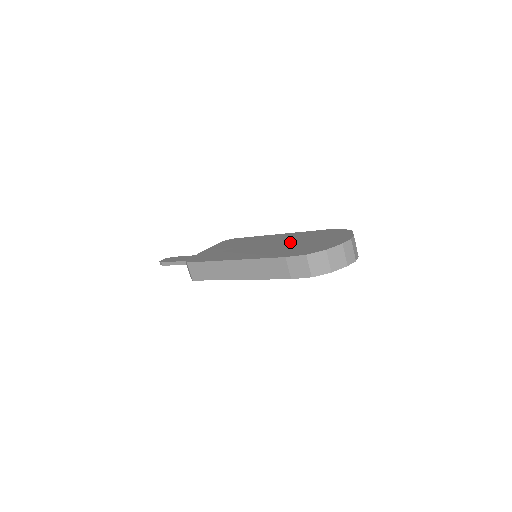
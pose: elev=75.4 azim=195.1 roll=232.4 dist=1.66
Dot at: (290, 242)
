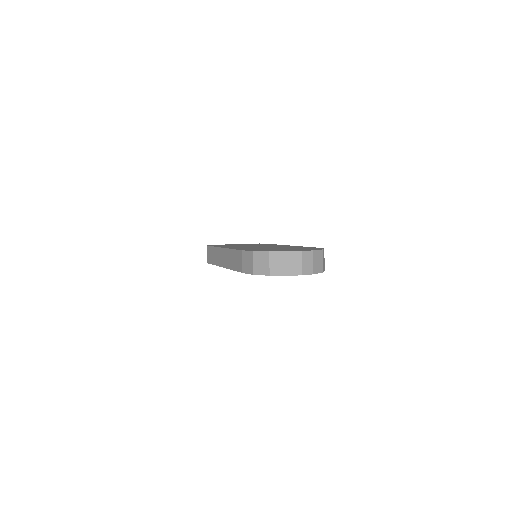
Dot at: occluded
